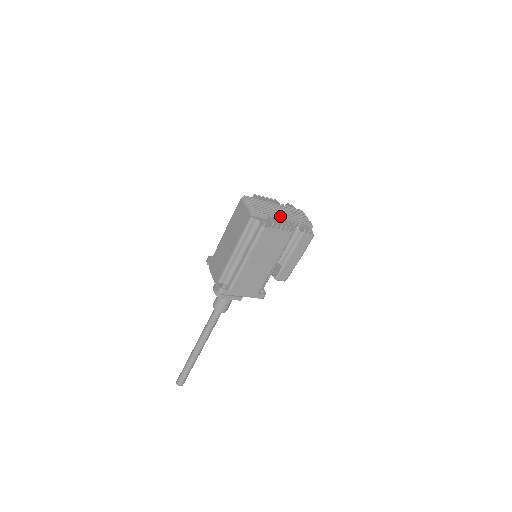
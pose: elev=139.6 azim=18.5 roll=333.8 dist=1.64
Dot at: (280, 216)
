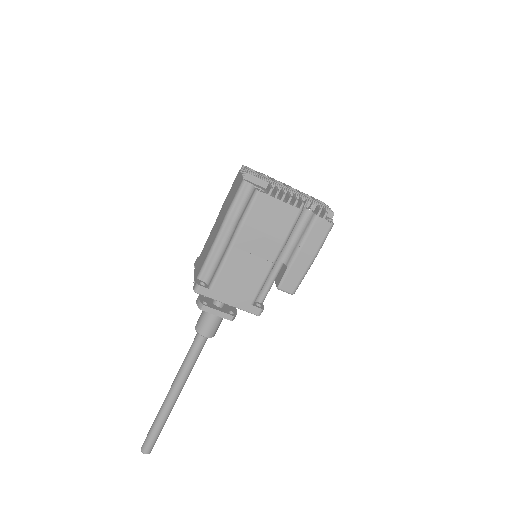
Dot at: (286, 190)
